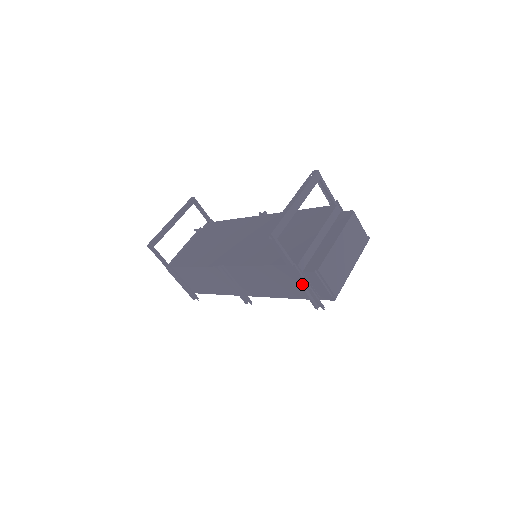
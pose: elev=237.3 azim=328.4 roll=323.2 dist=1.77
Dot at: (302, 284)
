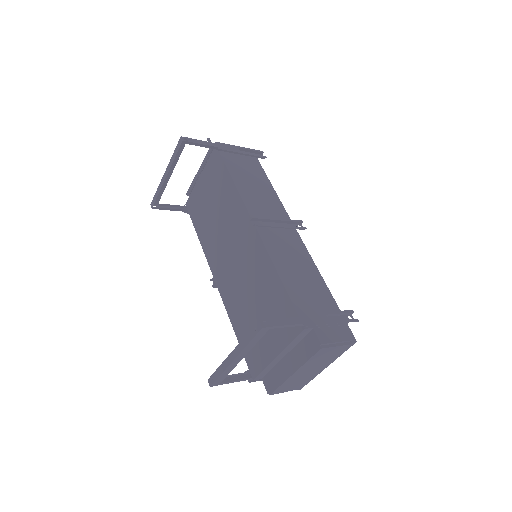
Dot at: occluded
